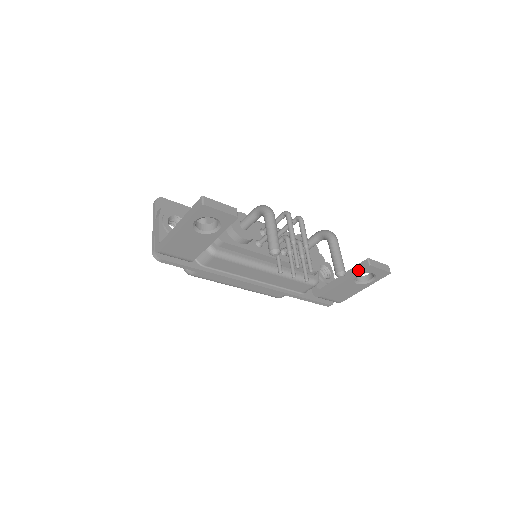
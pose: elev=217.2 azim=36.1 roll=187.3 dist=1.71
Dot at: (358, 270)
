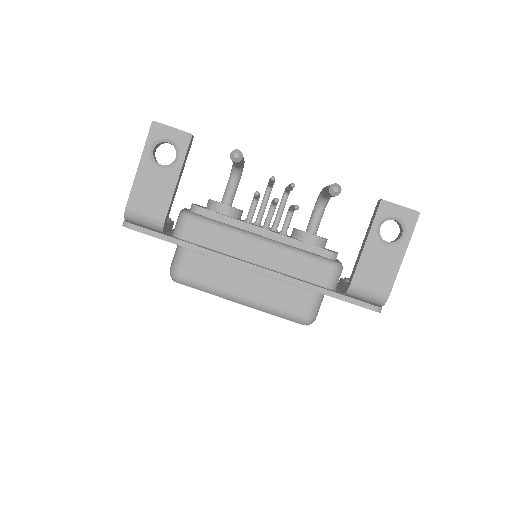
Dot at: (373, 216)
